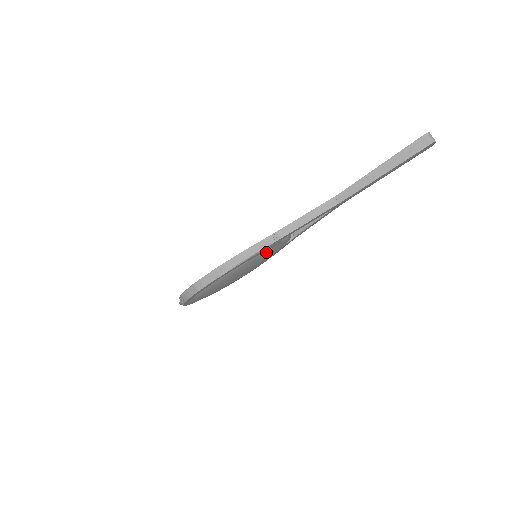
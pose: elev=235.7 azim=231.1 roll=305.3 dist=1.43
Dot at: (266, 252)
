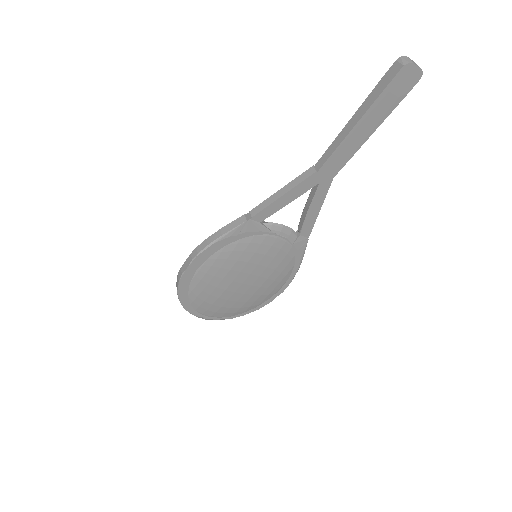
Dot at: (249, 240)
